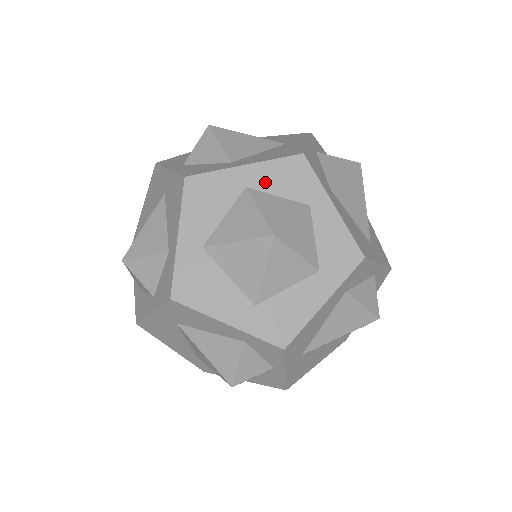
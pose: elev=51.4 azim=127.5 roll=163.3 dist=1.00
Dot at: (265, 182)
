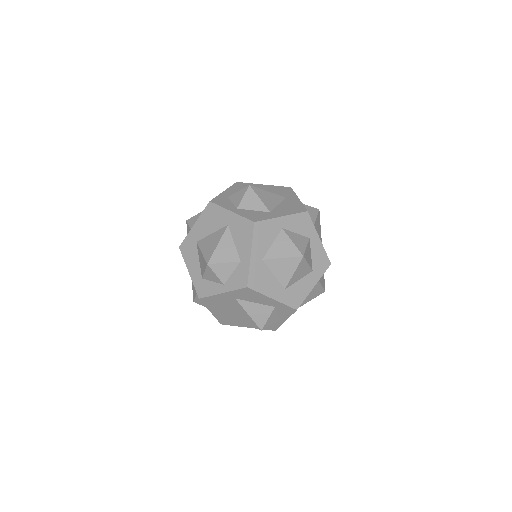
Dot at: (291, 226)
